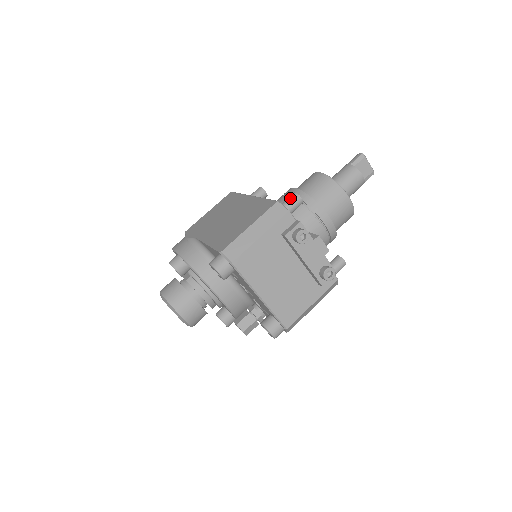
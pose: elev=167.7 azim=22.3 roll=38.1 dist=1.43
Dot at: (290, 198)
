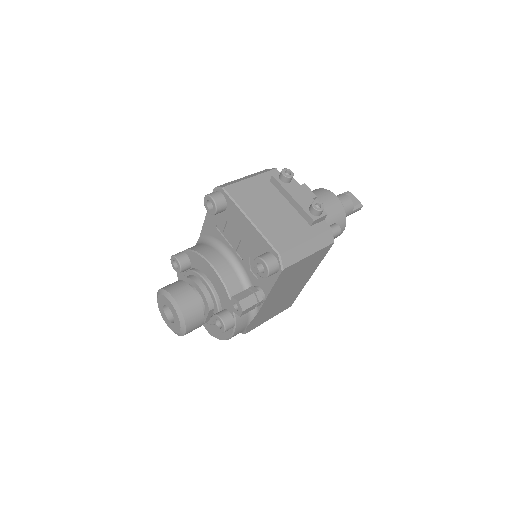
Dot at: occluded
